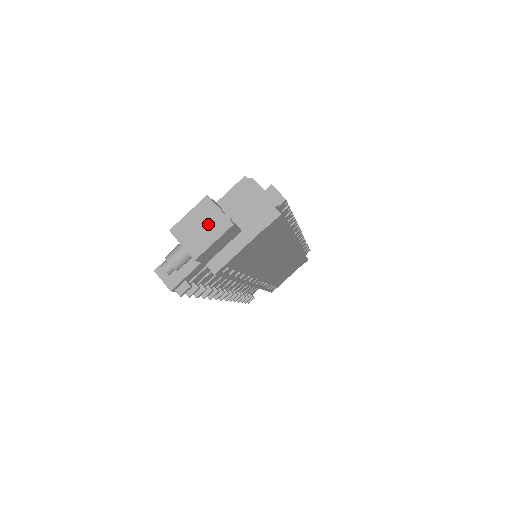
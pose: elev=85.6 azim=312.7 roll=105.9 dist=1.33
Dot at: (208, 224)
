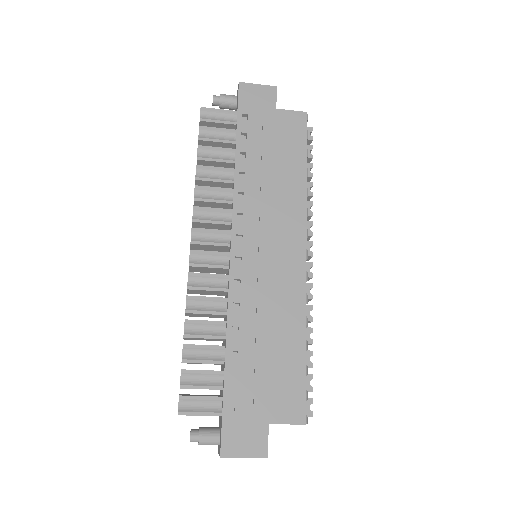
Dot at: occluded
